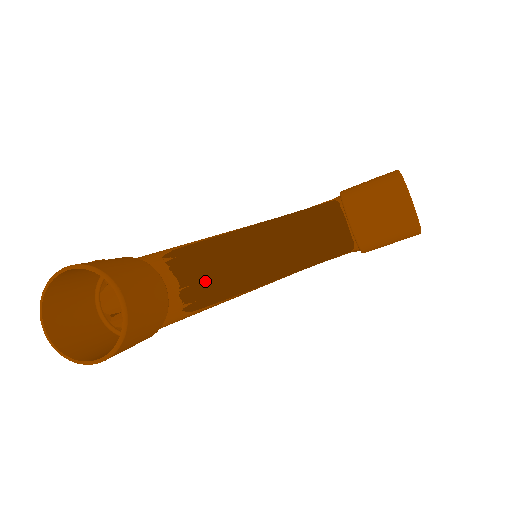
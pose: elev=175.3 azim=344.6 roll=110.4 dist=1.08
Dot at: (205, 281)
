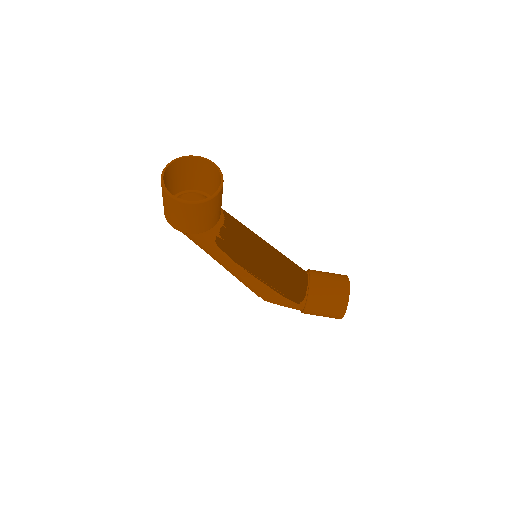
Dot at: (235, 234)
